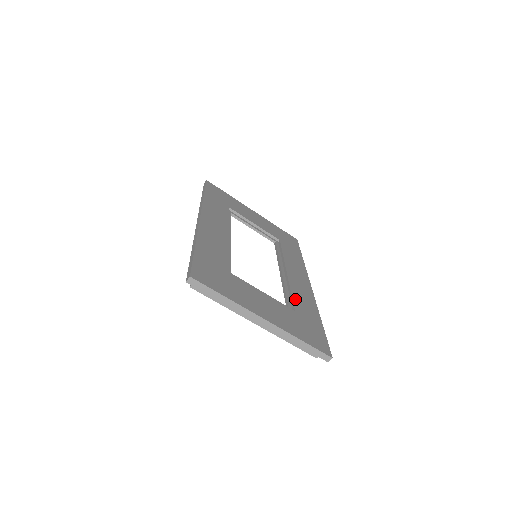
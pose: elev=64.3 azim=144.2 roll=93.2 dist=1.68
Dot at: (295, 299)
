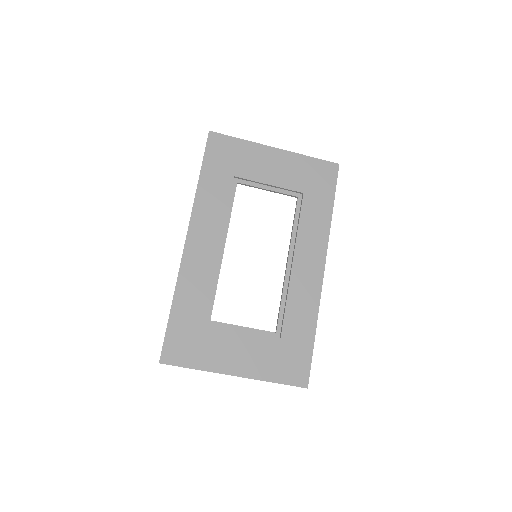
Dot at: (288, 315)
